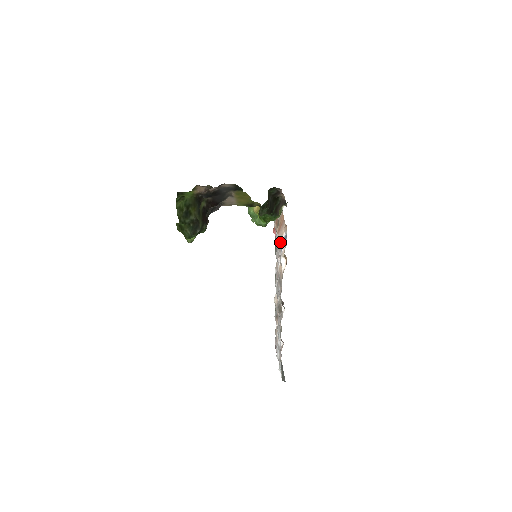
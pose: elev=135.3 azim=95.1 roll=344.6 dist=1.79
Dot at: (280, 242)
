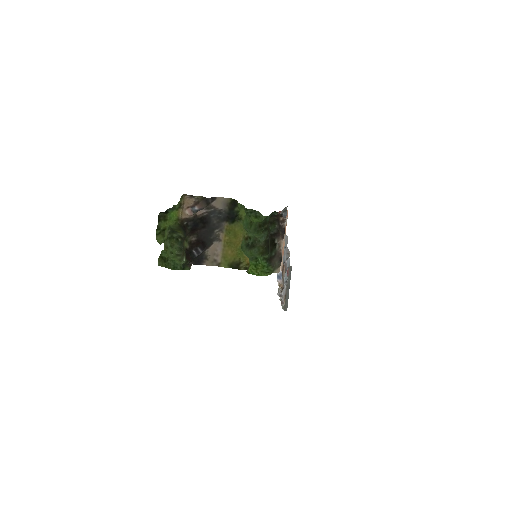
Dot at: occluded
